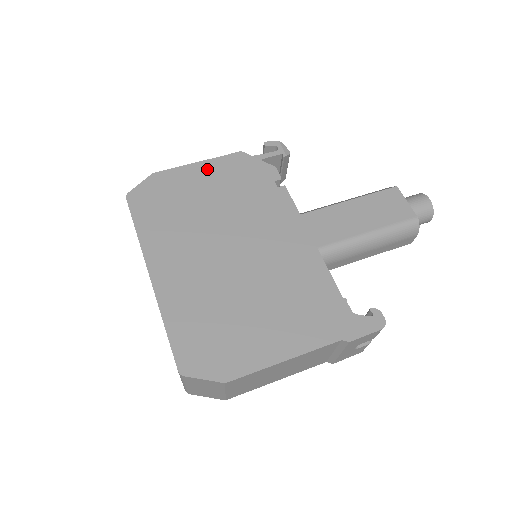
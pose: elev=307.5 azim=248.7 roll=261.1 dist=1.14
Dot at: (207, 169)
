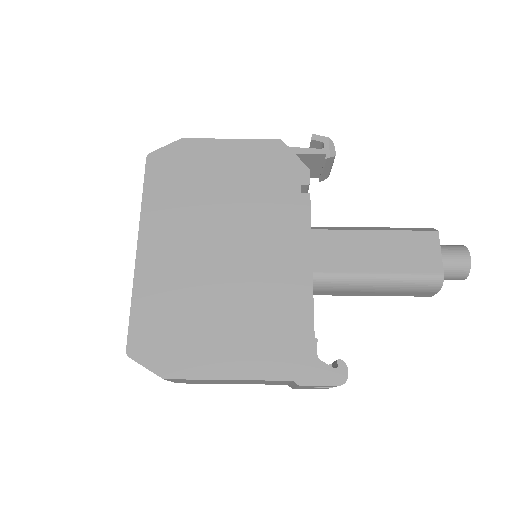
Dot at: (237, 150)
